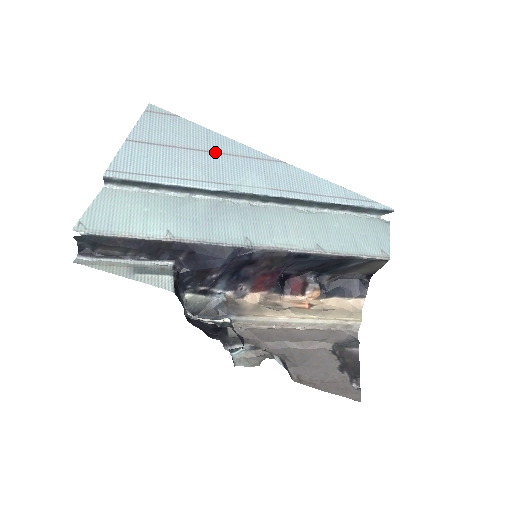
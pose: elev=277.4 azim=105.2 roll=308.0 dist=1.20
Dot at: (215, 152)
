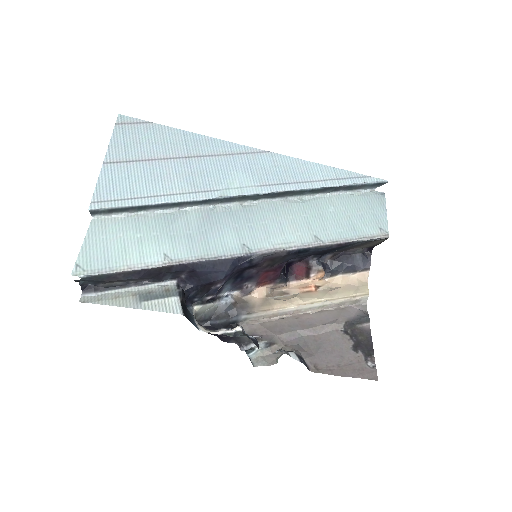
Dot at: (196, 156)
